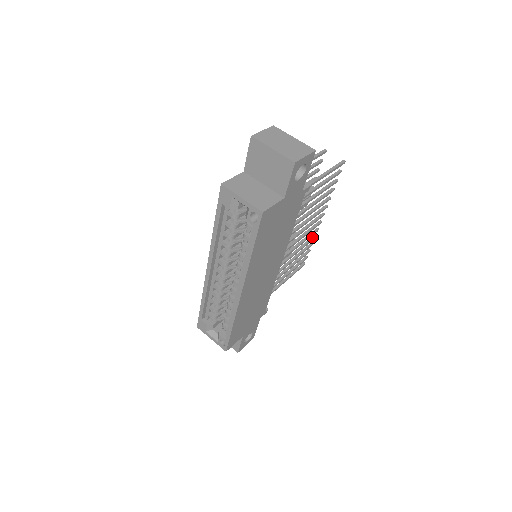
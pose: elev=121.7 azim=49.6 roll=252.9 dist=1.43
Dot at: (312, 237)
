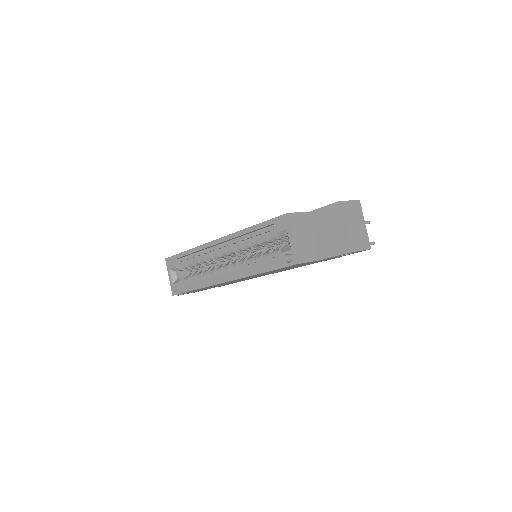
Dot at: occluded
